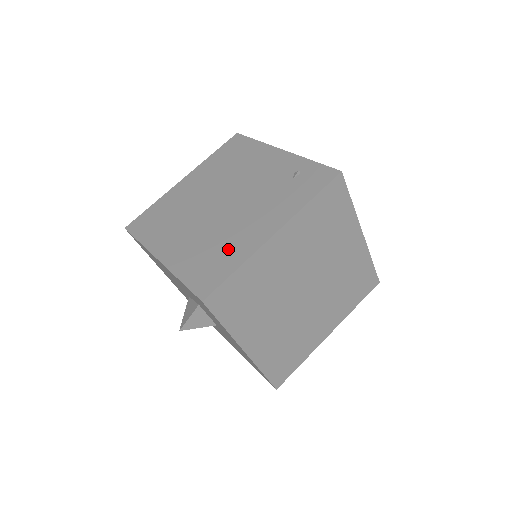
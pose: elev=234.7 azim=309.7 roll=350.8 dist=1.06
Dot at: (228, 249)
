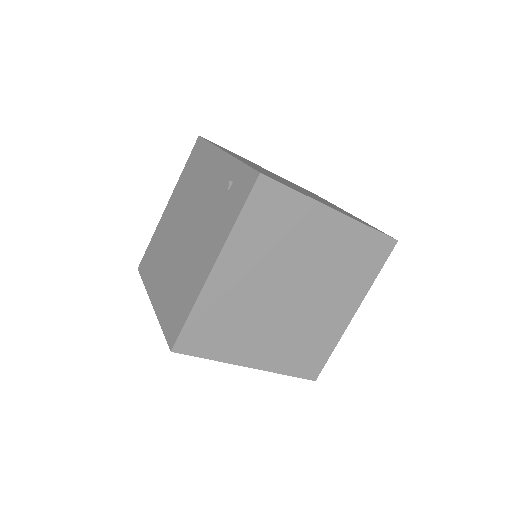
Dot at: (186, 289)
